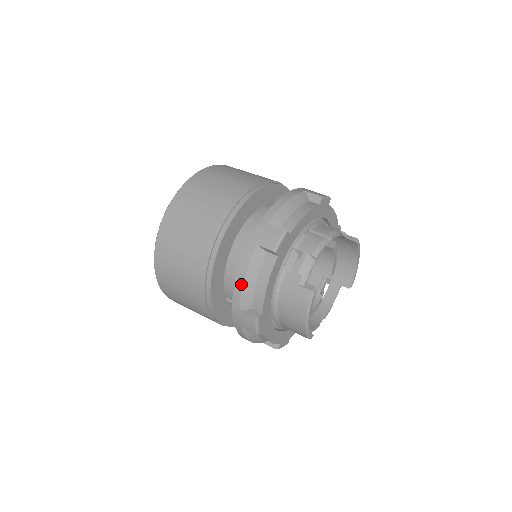
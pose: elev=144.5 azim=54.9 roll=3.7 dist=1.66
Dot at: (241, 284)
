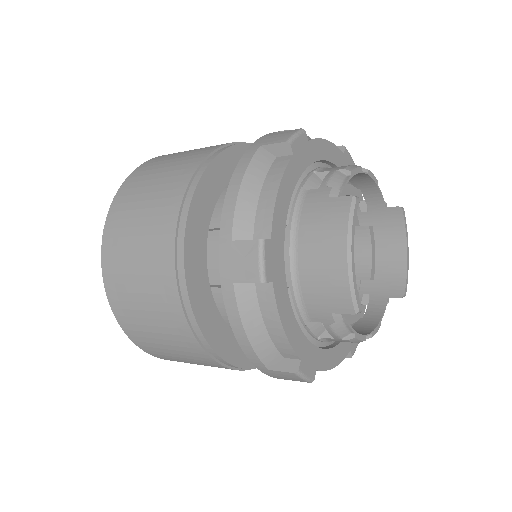
Dot at: (236, 192)
